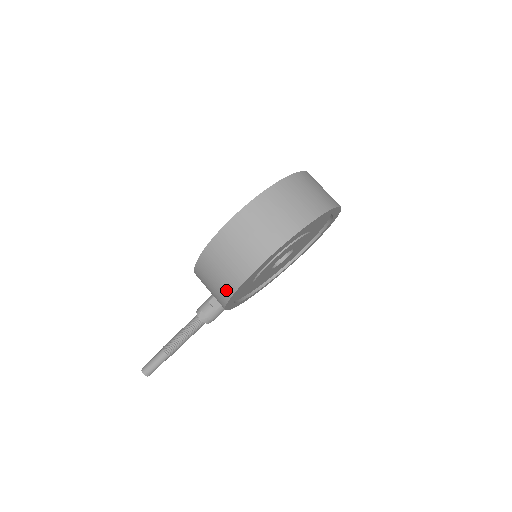
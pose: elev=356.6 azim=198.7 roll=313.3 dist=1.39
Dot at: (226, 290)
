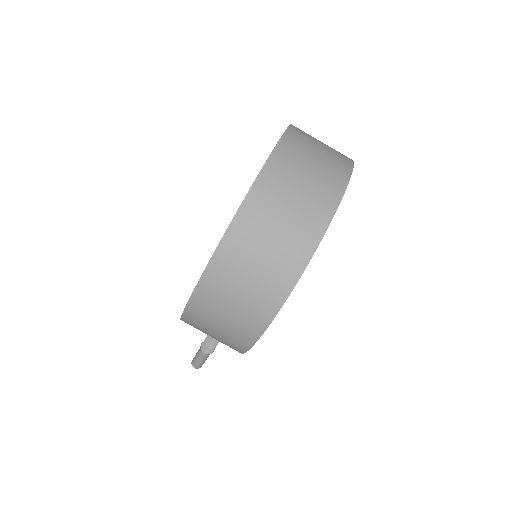
Dot at: occluded
